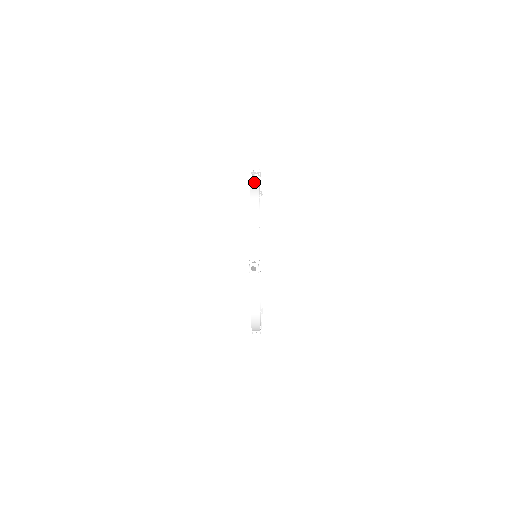
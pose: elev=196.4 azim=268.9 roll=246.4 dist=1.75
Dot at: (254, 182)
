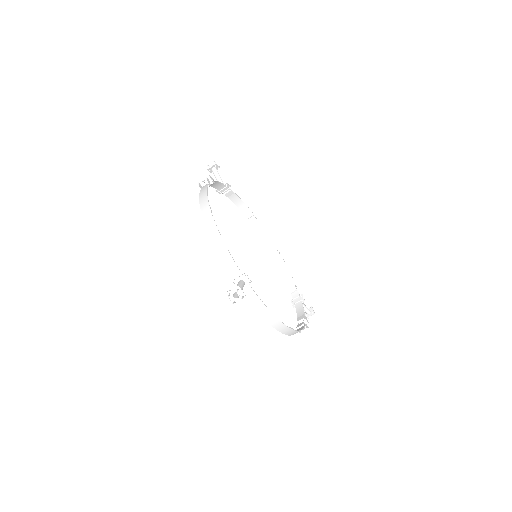
Dot at: (203, 189)
